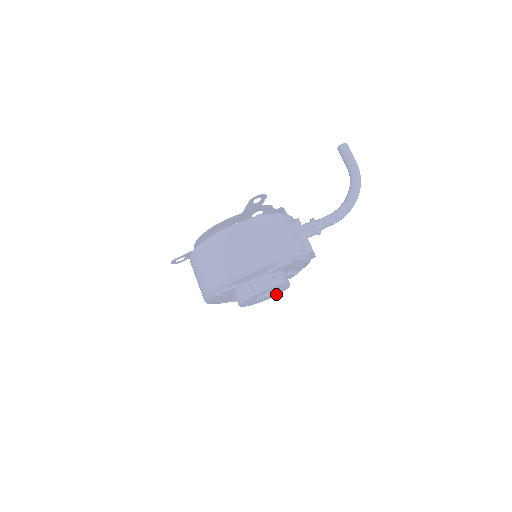
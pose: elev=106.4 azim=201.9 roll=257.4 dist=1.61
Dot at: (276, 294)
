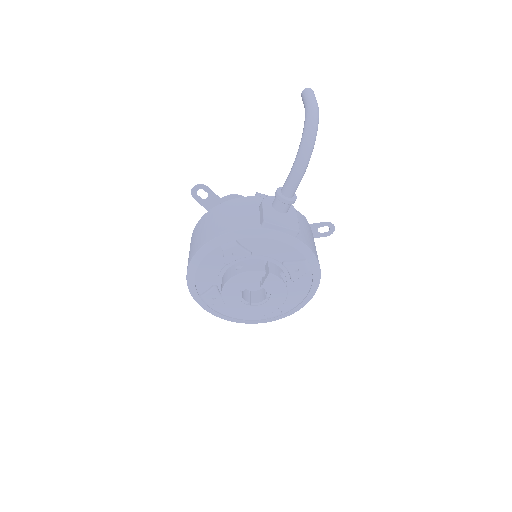
Dot at: (281, 293)
